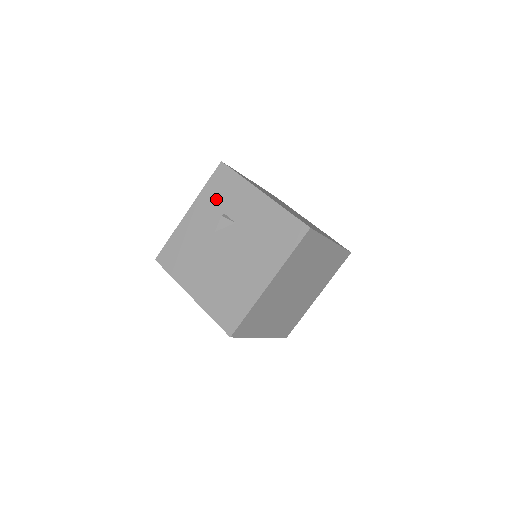
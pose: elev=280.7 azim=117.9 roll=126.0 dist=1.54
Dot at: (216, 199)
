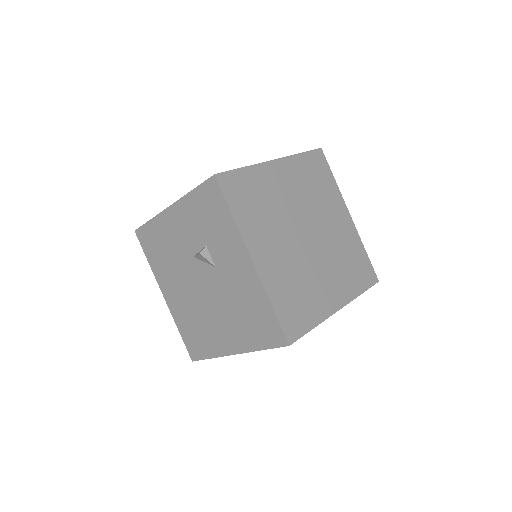
Dot at: (200, 220)
